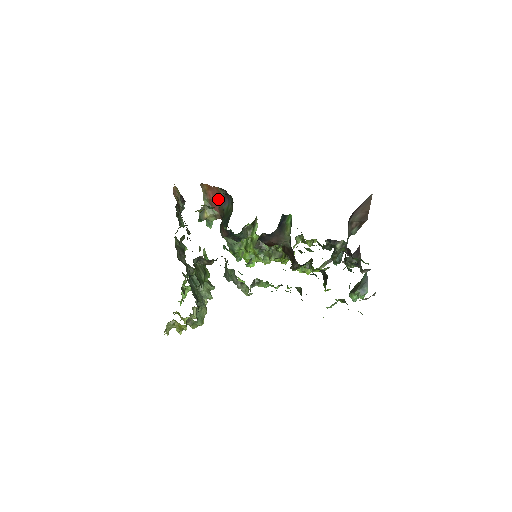
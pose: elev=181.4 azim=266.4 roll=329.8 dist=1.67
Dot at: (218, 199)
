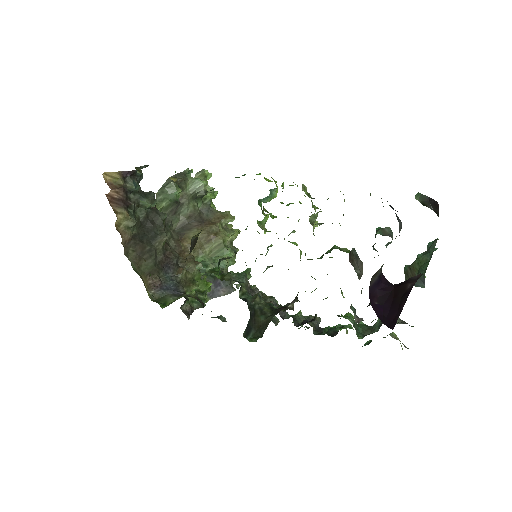
Dot at: occluded
